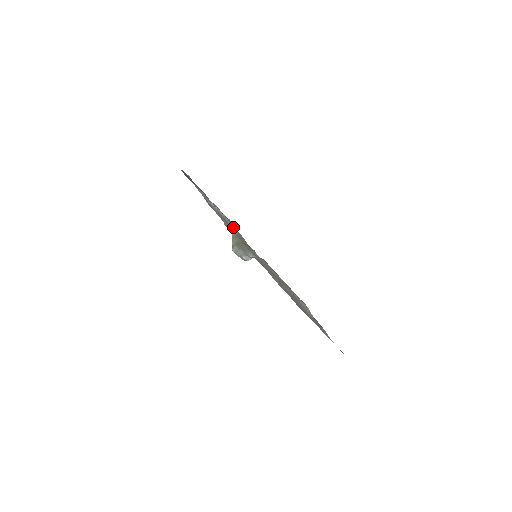
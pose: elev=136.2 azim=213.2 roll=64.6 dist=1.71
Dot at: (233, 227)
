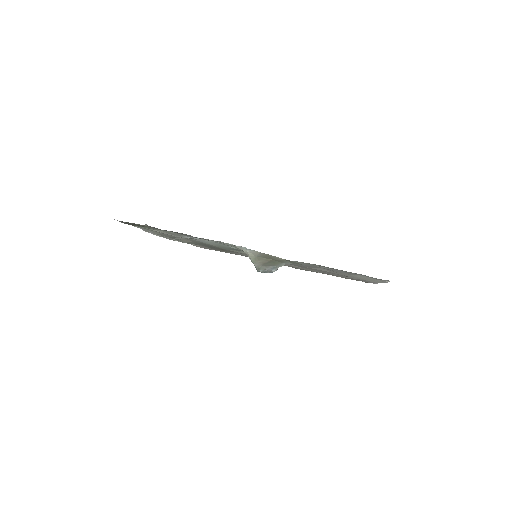
Dot at: (253, 251)
